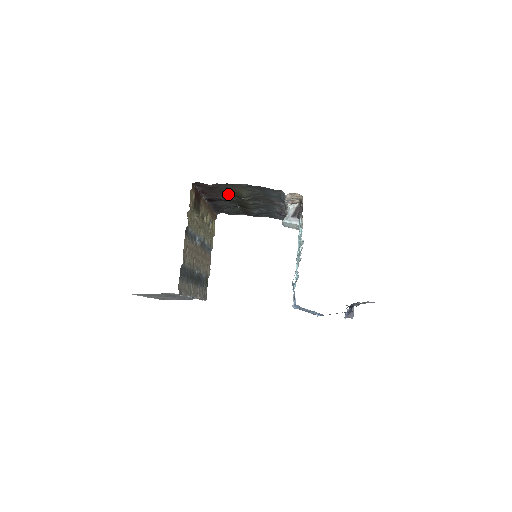
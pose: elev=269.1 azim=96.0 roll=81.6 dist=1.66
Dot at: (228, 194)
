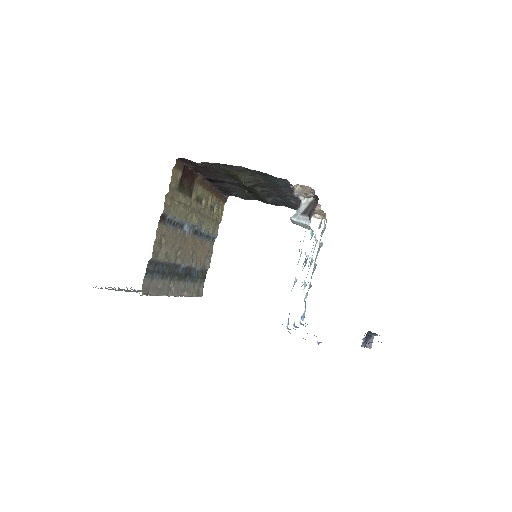
Dot at: (228, 176)
